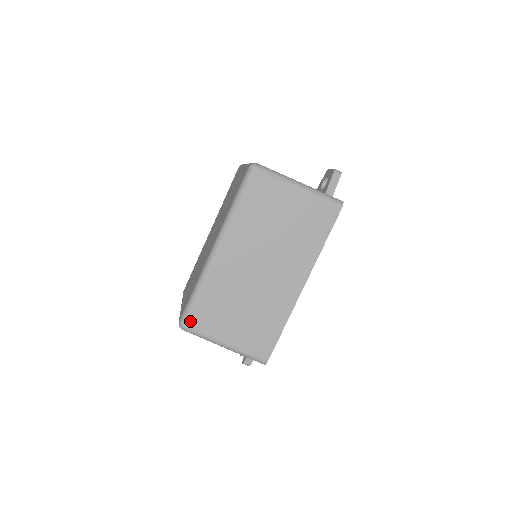
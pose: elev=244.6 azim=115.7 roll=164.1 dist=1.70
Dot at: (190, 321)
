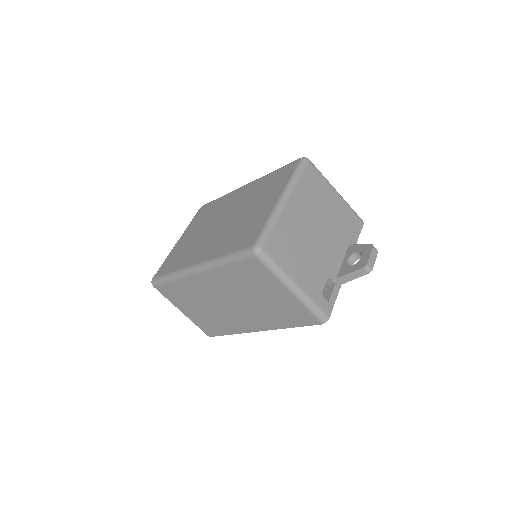
Dot at: (159, 287)
